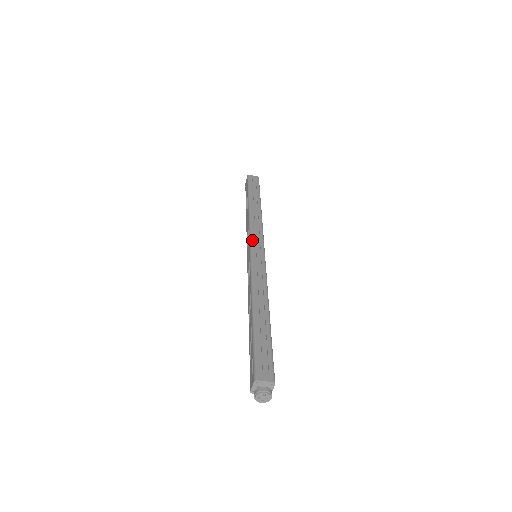
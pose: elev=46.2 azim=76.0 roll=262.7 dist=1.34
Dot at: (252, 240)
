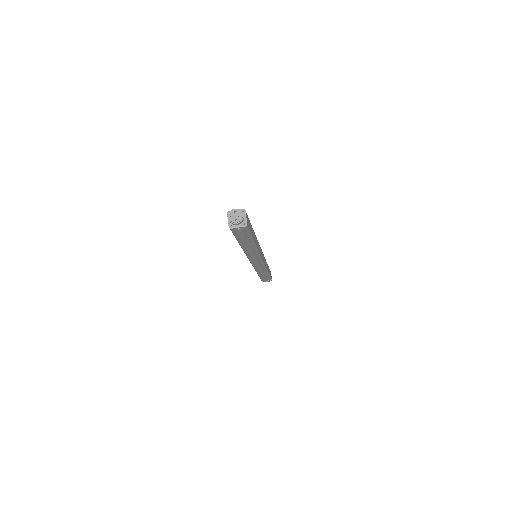
Dot at: occluded
